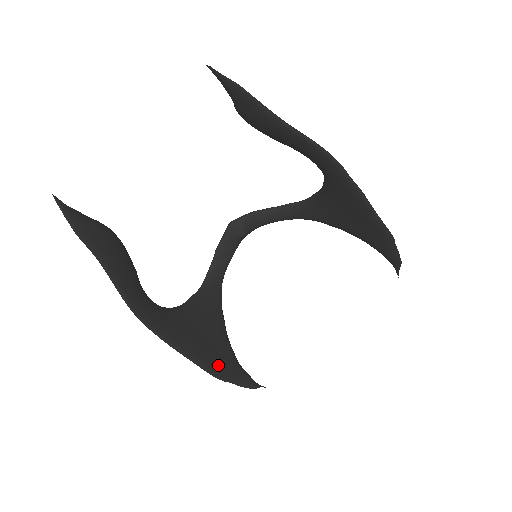
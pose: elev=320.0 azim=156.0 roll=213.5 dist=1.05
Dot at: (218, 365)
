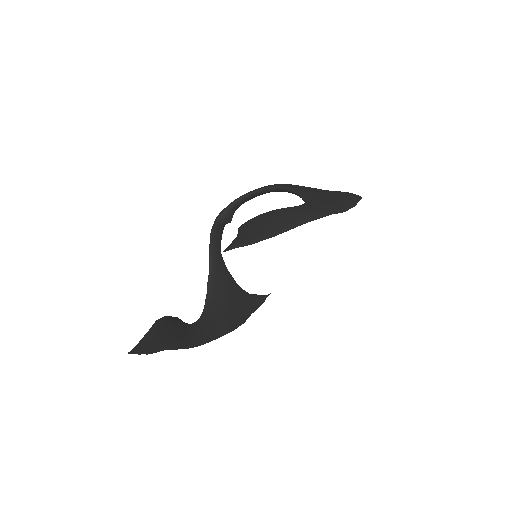
Dot at: (243, 314)
